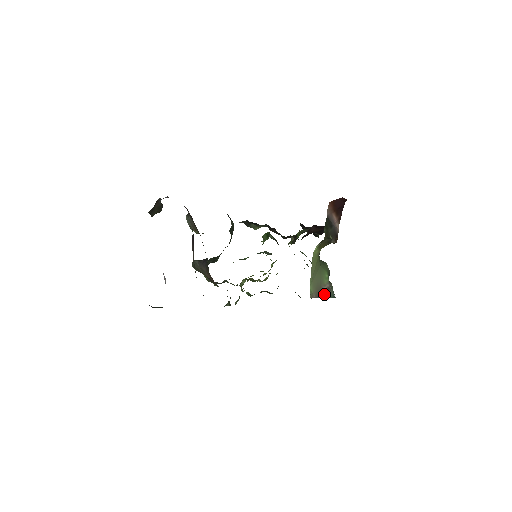
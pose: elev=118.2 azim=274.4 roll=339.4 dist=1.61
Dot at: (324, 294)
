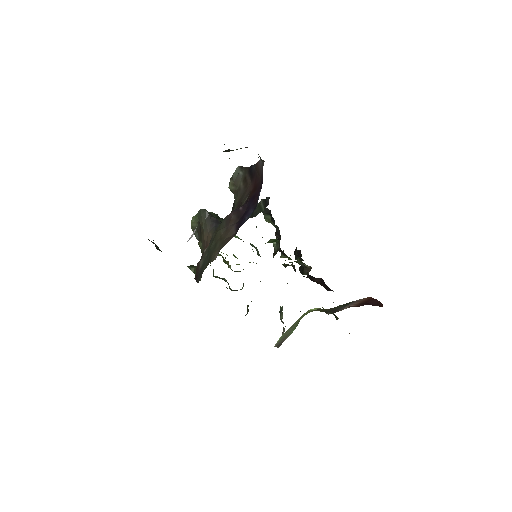
Dot at: occluded
